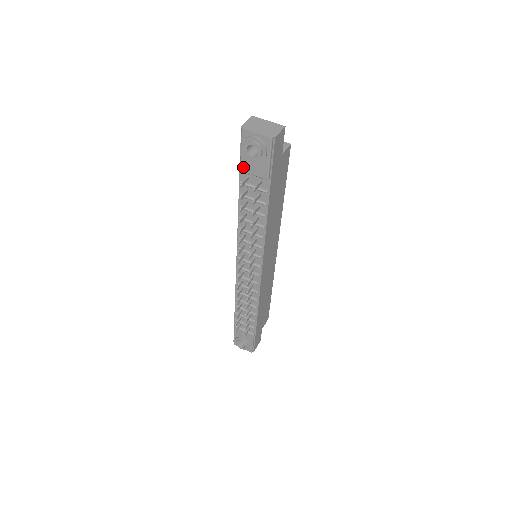
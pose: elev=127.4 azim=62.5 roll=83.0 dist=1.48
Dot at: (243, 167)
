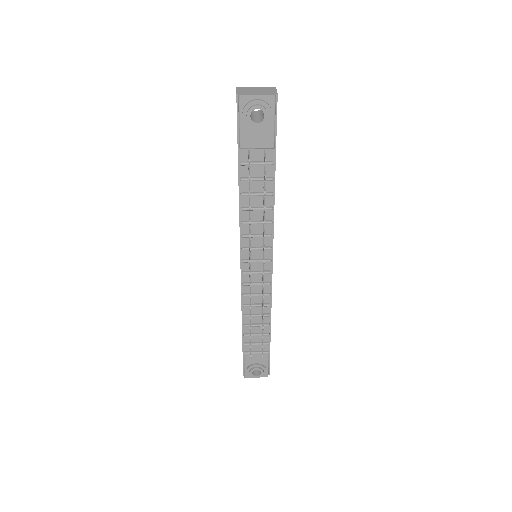
Dot at: (243, 143)
